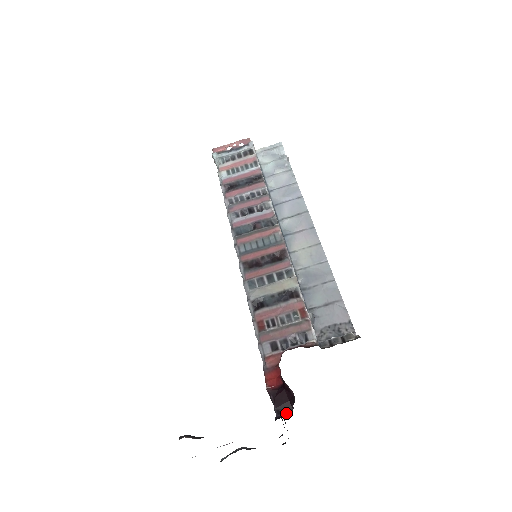
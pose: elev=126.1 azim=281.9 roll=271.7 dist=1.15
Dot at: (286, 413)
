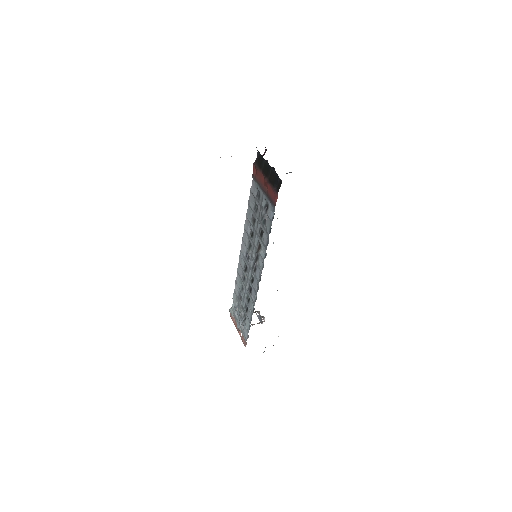
Dot at: occluded
